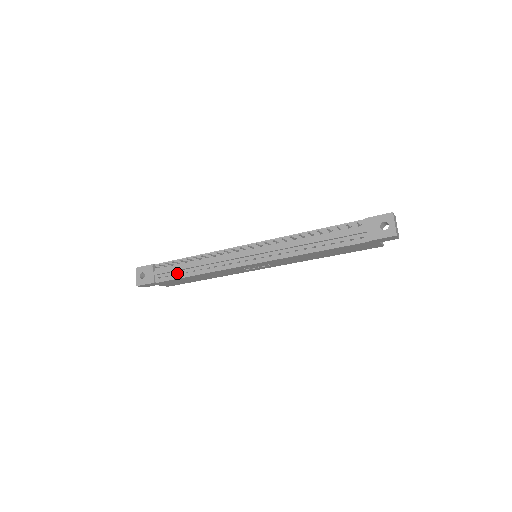
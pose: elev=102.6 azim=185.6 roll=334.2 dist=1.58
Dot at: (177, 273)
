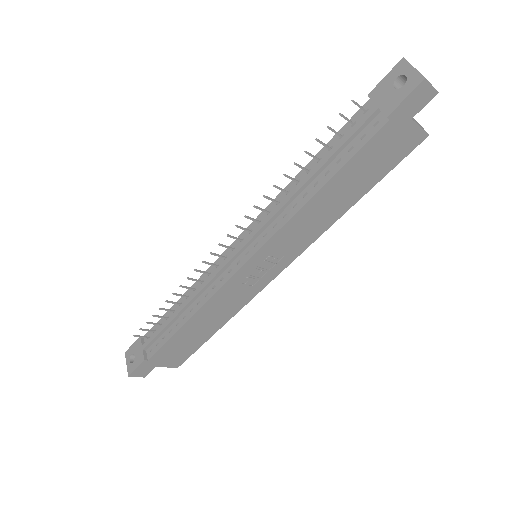
Dot at: (167, 332)
